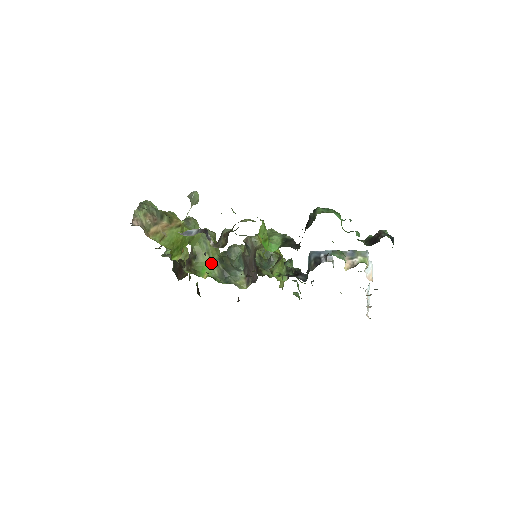
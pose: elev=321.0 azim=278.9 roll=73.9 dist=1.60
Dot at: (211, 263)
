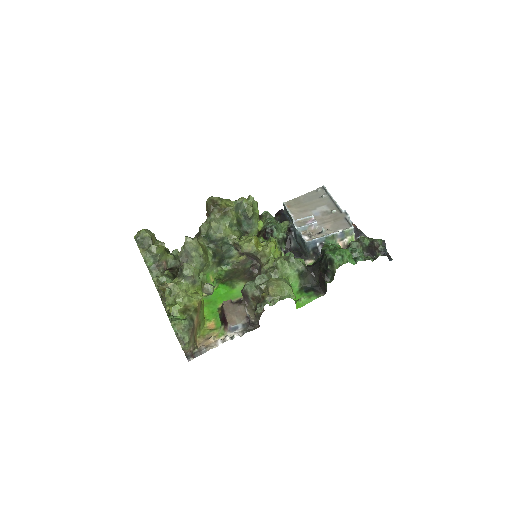
Dot at: (210, 267)
